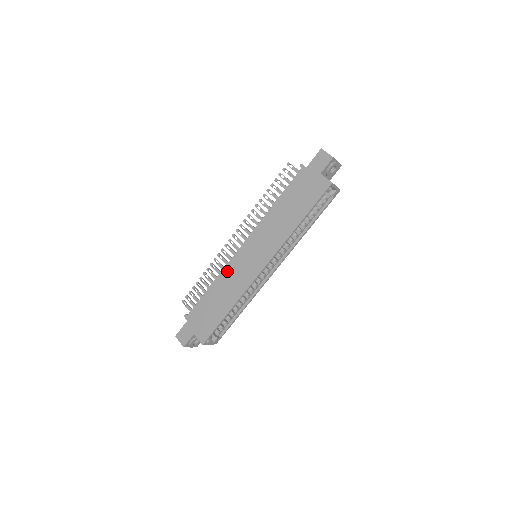
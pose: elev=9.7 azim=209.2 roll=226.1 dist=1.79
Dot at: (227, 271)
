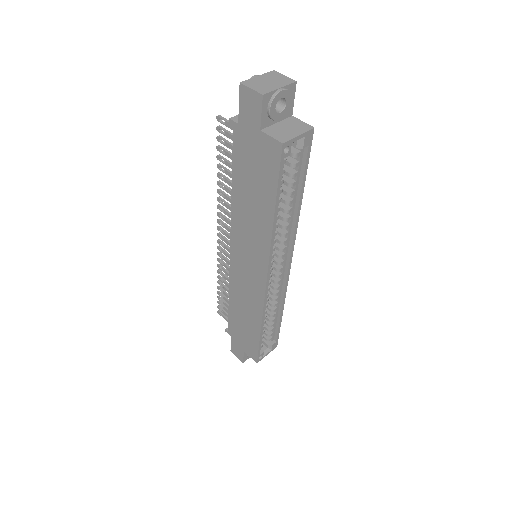
Dot at: (234, 284)
